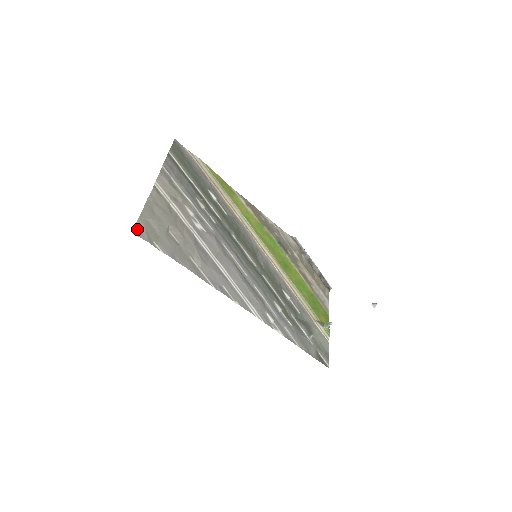
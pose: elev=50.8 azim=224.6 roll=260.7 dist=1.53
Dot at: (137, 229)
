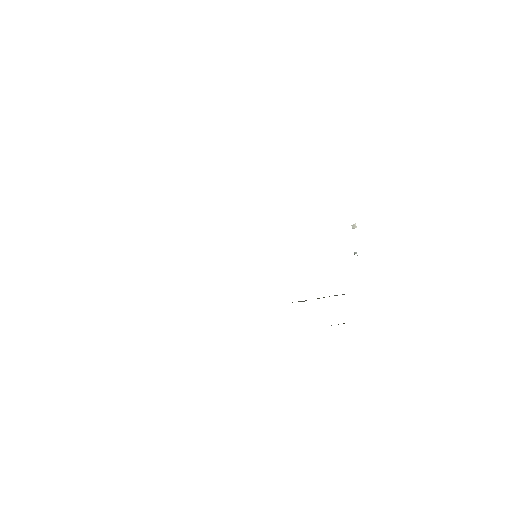
Dot at: occluded
